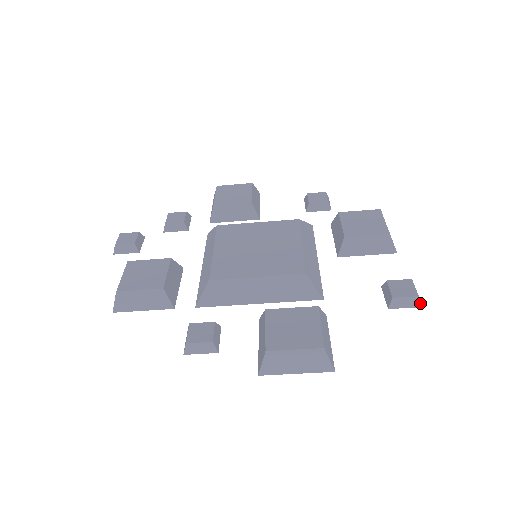
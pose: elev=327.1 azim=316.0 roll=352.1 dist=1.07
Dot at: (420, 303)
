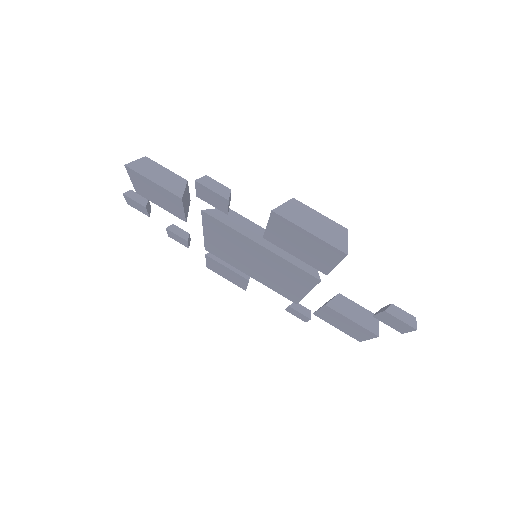
Dot at: (415, 325)
